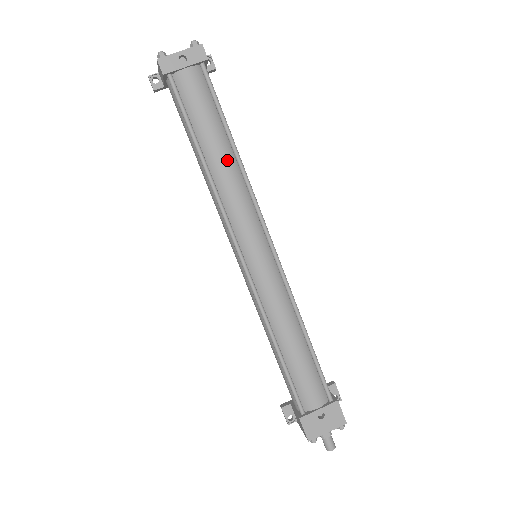
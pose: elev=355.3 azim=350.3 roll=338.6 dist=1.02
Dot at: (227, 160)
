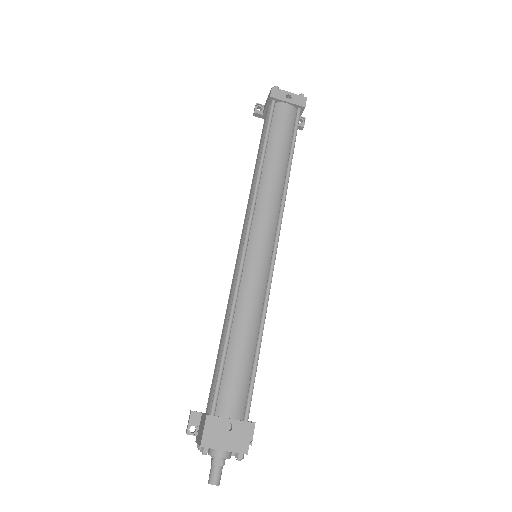
Dot at: (279, 171)
